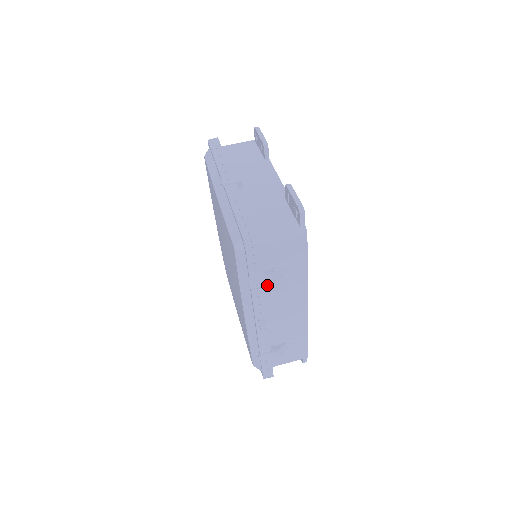
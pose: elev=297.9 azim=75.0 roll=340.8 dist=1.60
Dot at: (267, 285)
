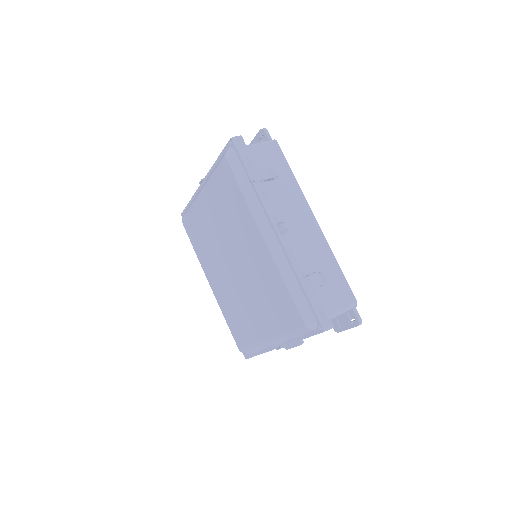
Dot at: (266, 177)
